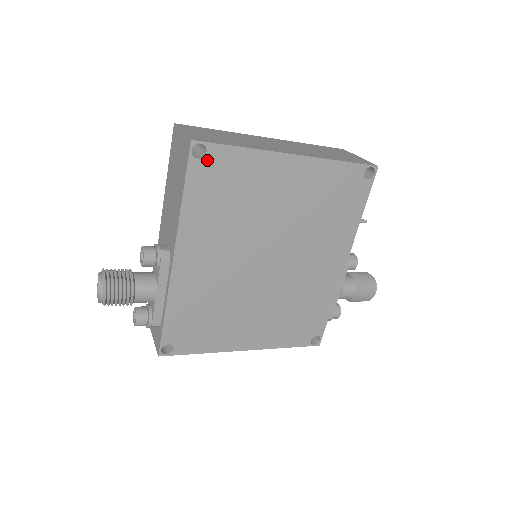
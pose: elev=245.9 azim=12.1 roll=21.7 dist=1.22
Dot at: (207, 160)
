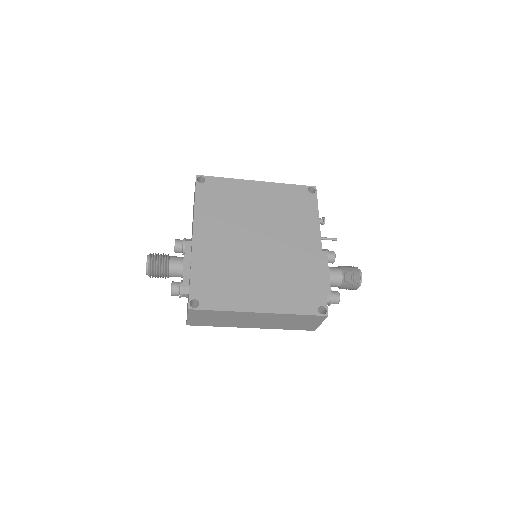
Dot at: (206, 184)
